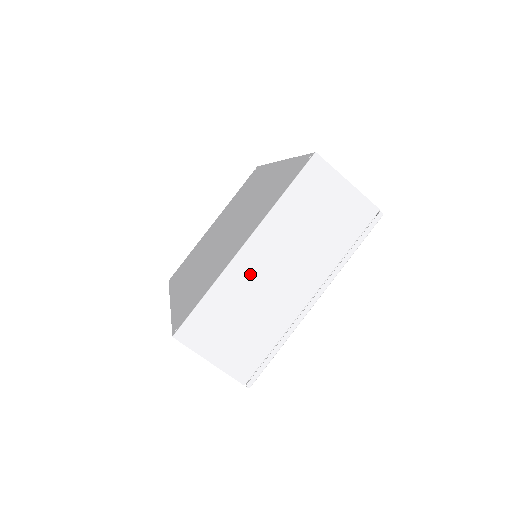
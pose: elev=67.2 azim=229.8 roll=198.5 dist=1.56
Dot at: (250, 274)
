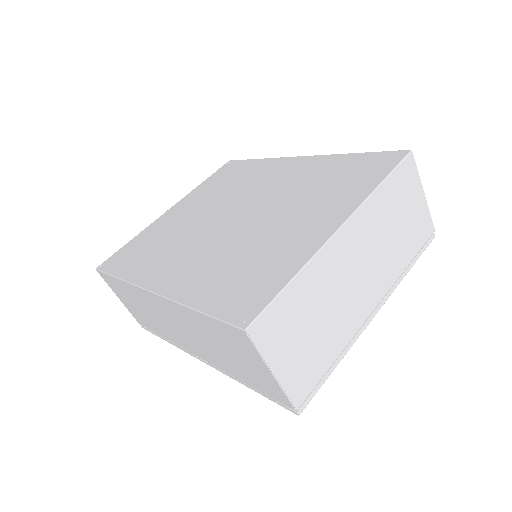
Dot at: (336, 266)
